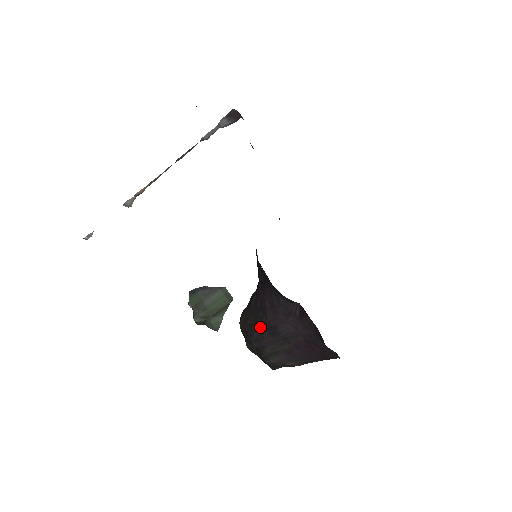
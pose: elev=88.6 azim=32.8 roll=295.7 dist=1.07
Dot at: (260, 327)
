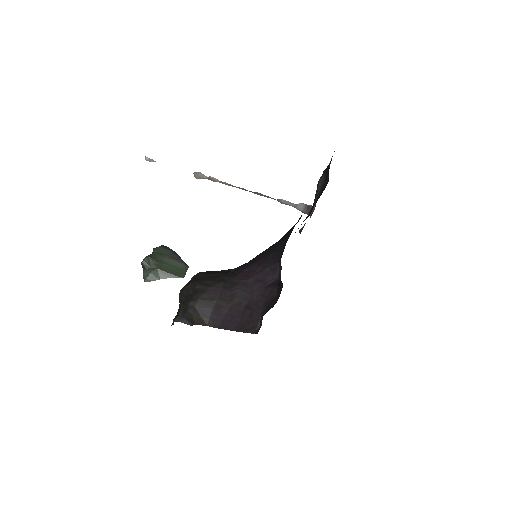
Dot at: (220, 279)
